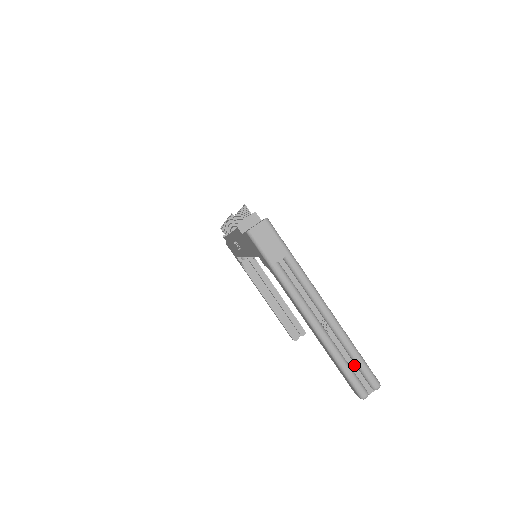
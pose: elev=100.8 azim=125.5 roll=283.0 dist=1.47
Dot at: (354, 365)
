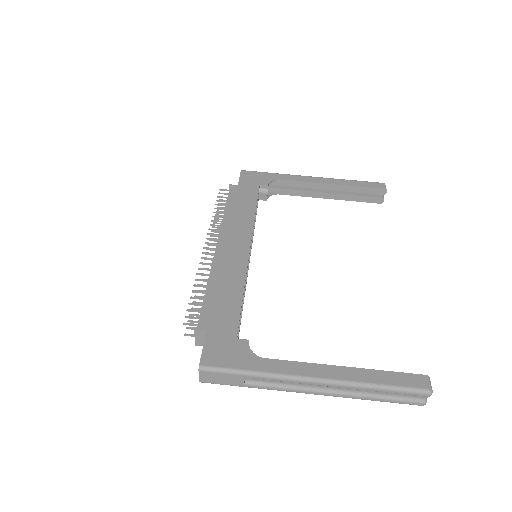
Dot at: occluded
